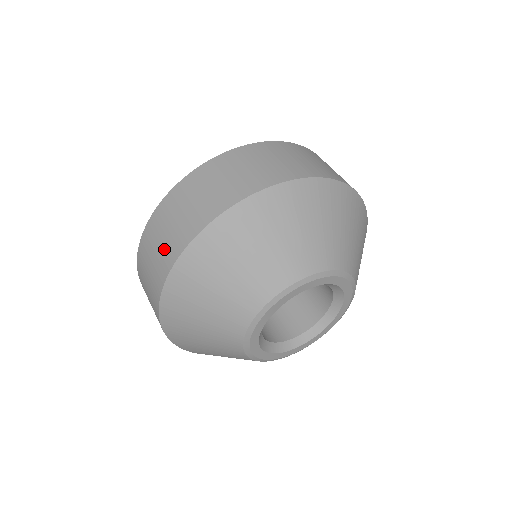
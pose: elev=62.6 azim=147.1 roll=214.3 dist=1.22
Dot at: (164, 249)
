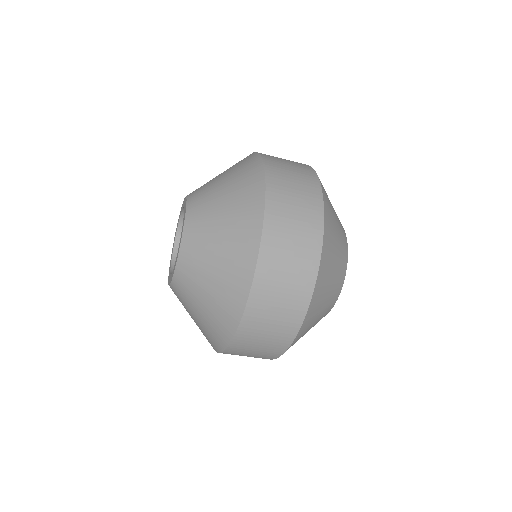
Dot at: (275, 338)
